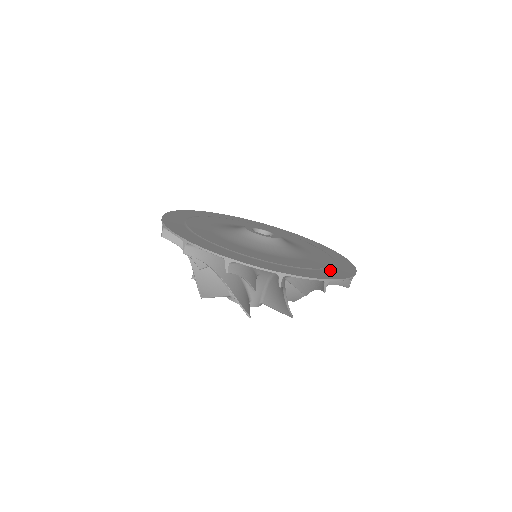
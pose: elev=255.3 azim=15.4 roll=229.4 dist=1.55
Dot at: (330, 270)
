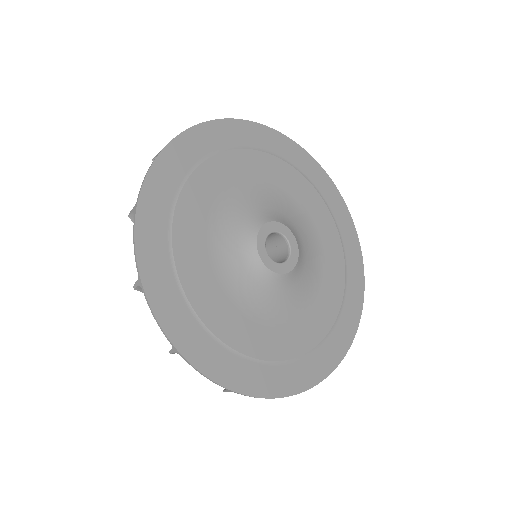
Dot at: (338, 329)
